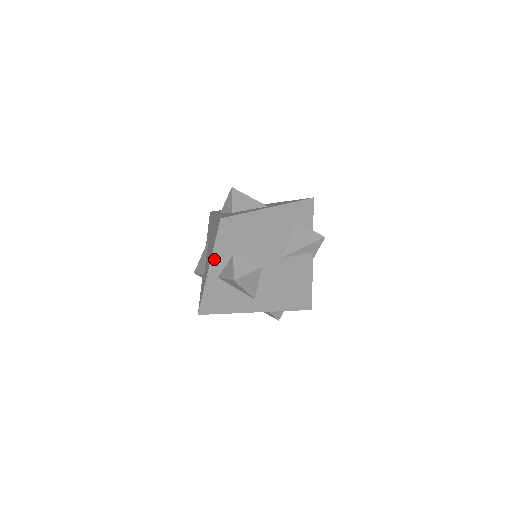
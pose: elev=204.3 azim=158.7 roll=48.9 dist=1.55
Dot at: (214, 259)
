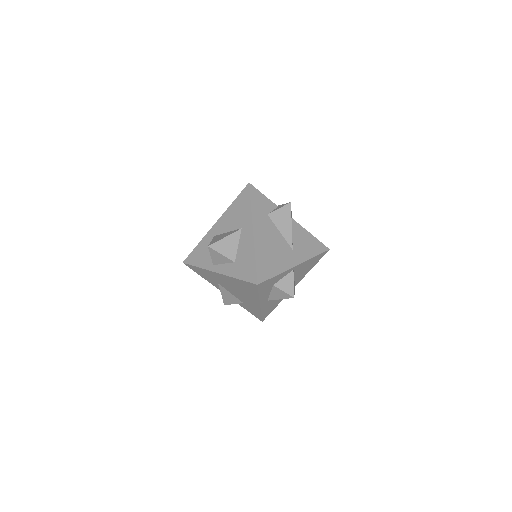
Dot at: (262, 299)
